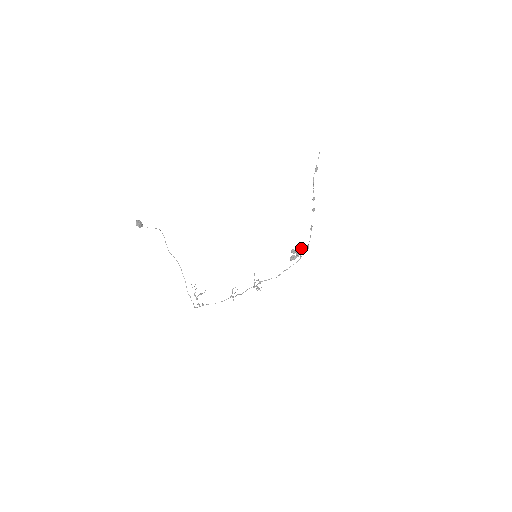
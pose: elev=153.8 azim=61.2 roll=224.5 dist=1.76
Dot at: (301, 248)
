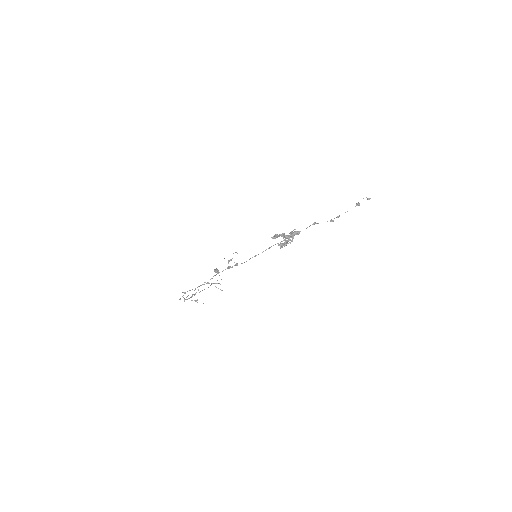
Dot at: (291, 232)
